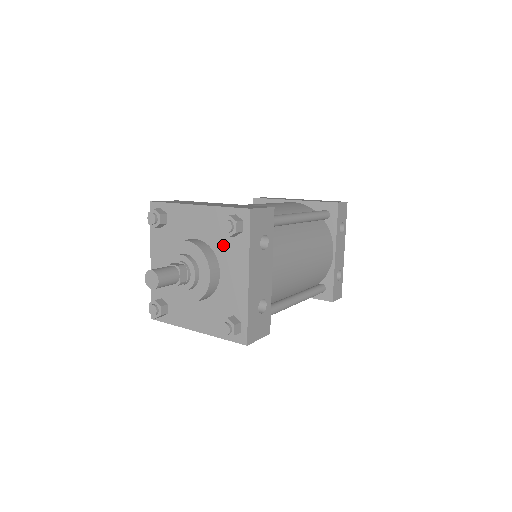
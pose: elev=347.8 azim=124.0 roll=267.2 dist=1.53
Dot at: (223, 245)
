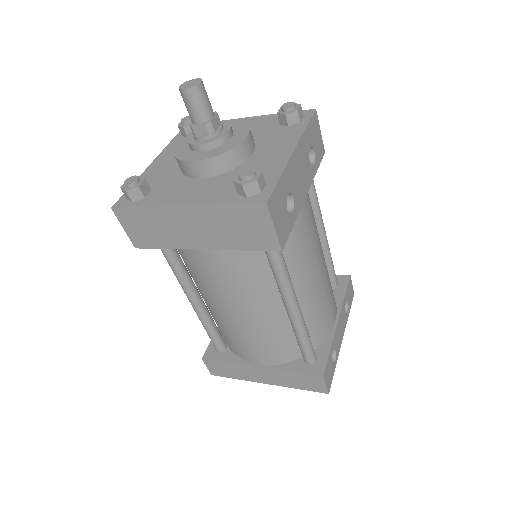
Dot at: (269, 134)
